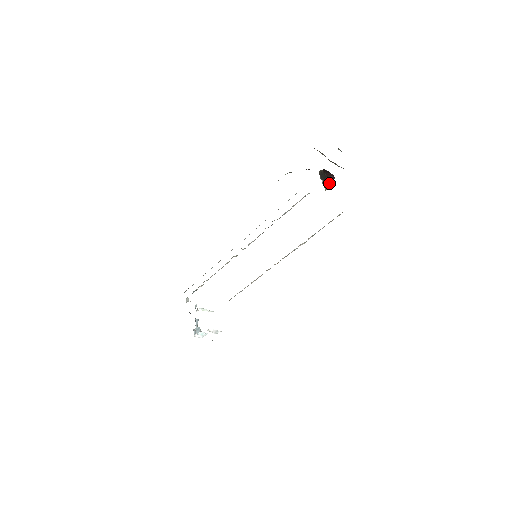
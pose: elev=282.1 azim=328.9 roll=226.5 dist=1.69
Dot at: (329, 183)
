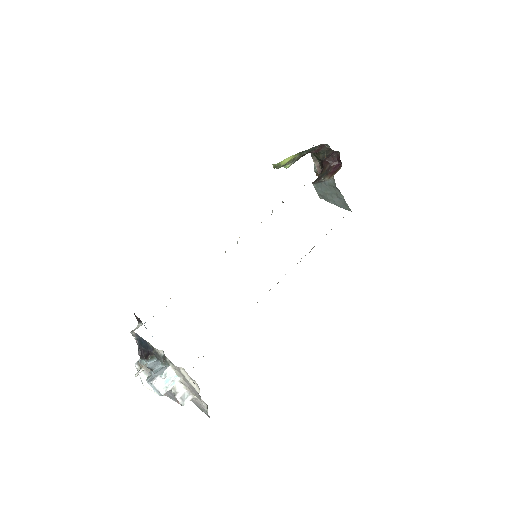
Dot at: (335, 171)
